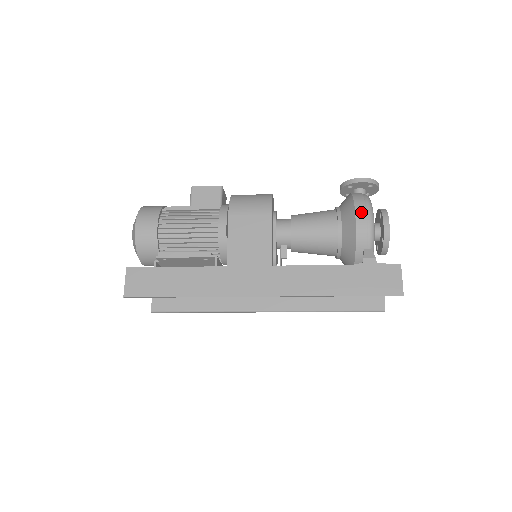
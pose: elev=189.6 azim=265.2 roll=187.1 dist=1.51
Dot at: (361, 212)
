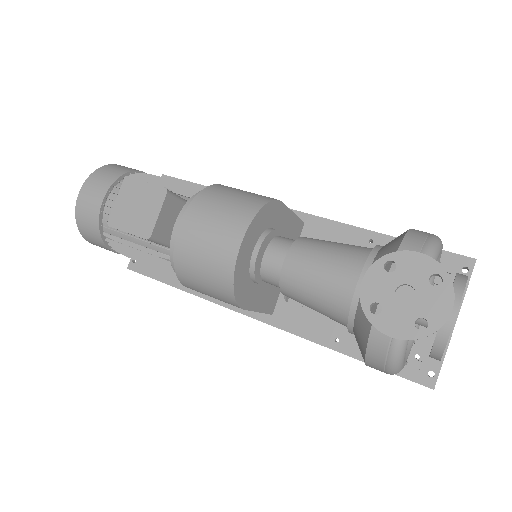
Dot at: occluded
